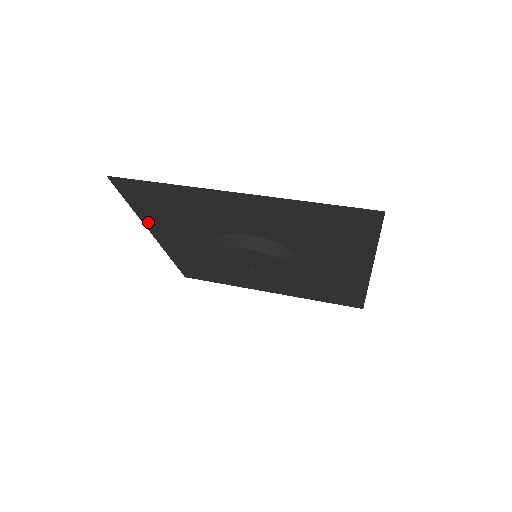
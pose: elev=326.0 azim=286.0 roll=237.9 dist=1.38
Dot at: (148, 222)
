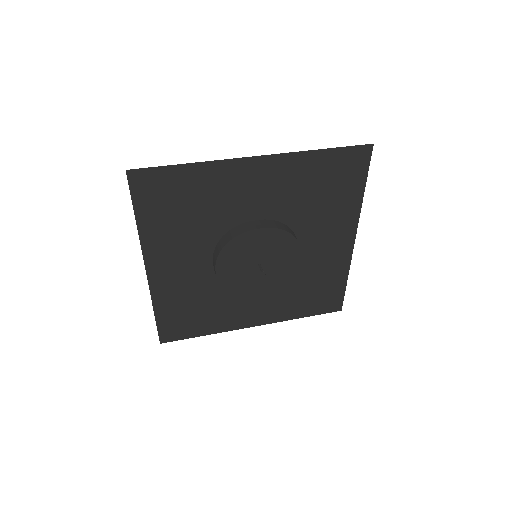
Dot at: (147, 242)
